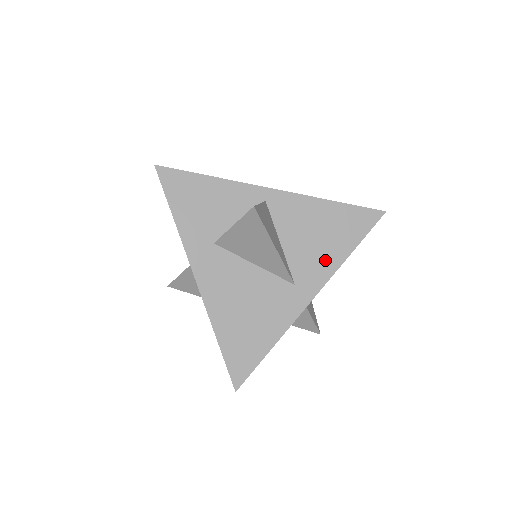
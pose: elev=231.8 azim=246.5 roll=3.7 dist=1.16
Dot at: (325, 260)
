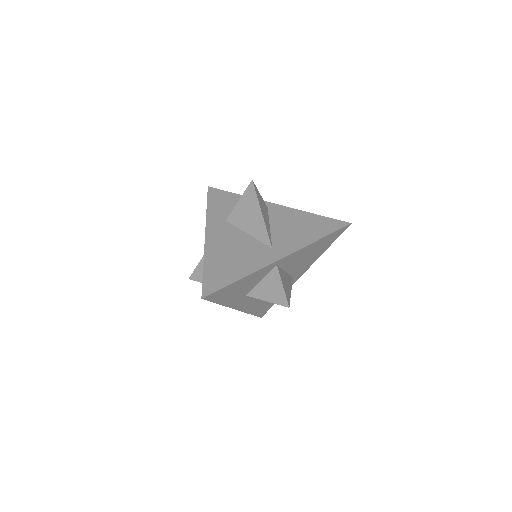
Dot at: (299, 240)
